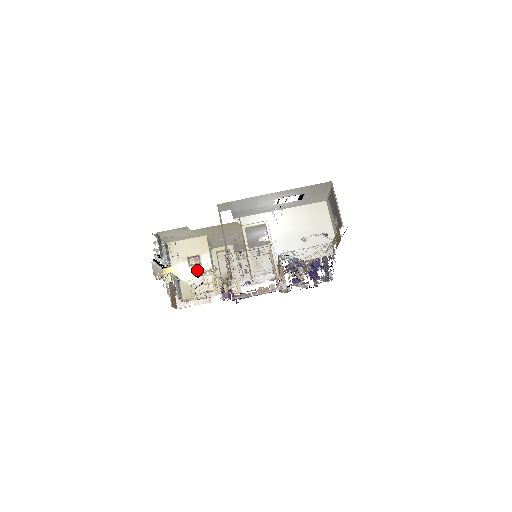
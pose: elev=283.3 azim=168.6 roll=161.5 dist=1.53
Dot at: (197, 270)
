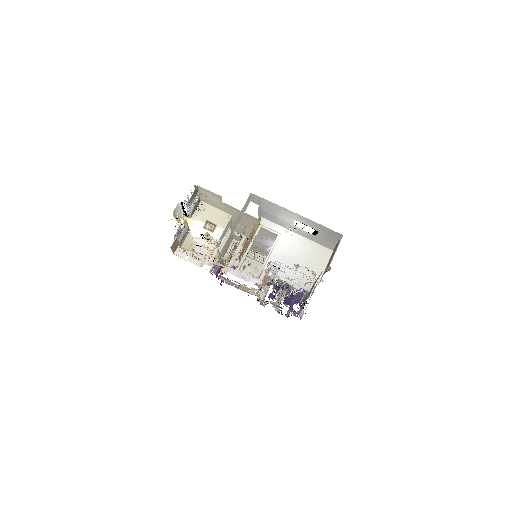
Dot at: (207, 234)
